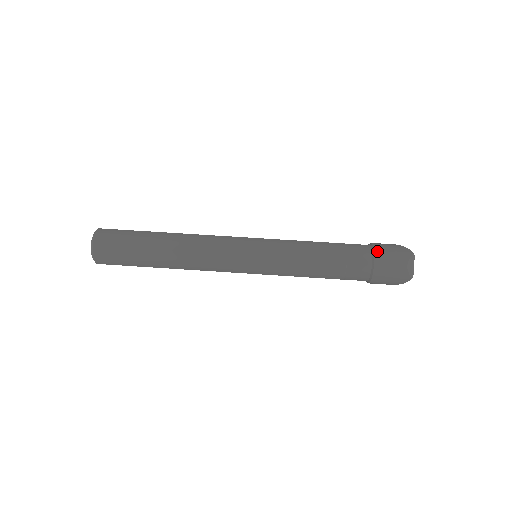
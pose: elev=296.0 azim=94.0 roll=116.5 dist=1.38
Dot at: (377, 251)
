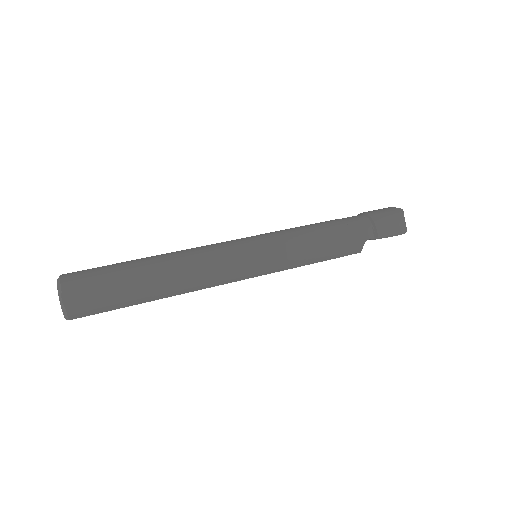
Dot at: occluded
